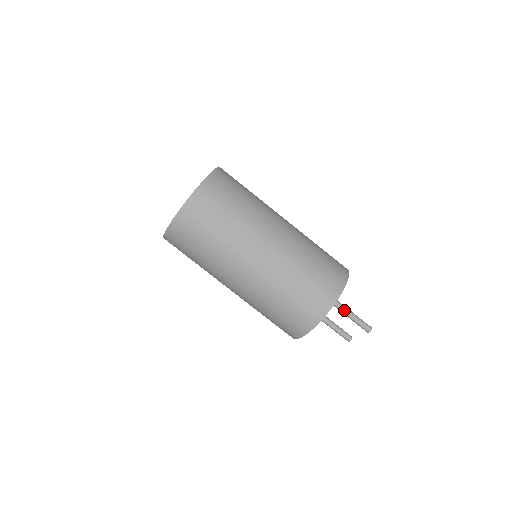
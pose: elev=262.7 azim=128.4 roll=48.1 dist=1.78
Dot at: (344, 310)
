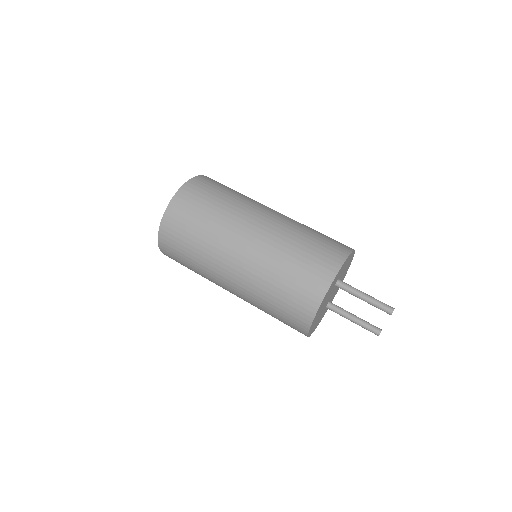
Dot at: (356, 292)
